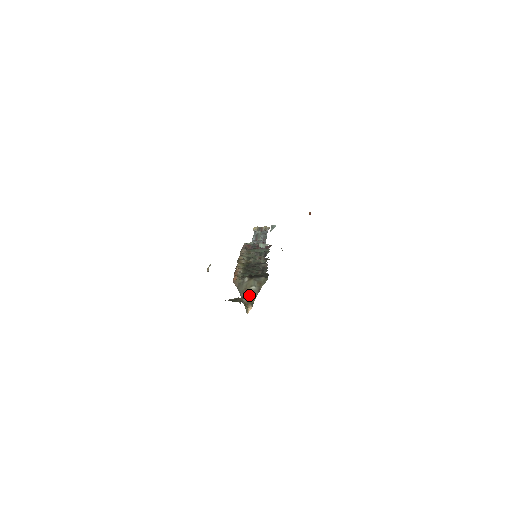
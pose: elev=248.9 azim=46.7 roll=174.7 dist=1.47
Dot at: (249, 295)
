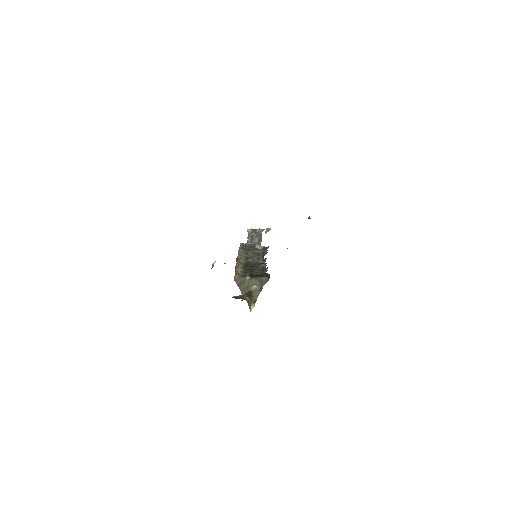
Dot at: (251, 293)
